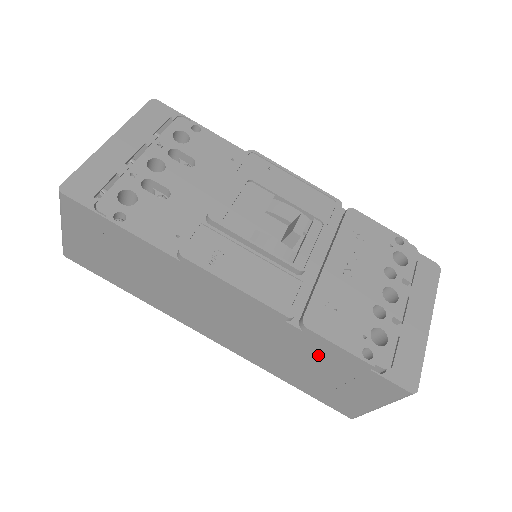
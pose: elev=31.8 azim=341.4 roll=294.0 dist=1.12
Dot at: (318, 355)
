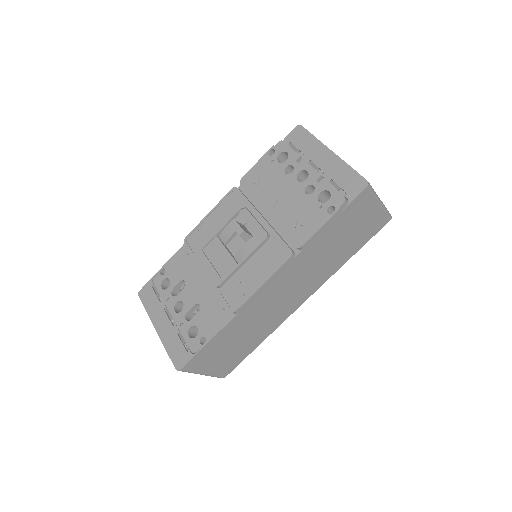
Dot at: (326, 240)
